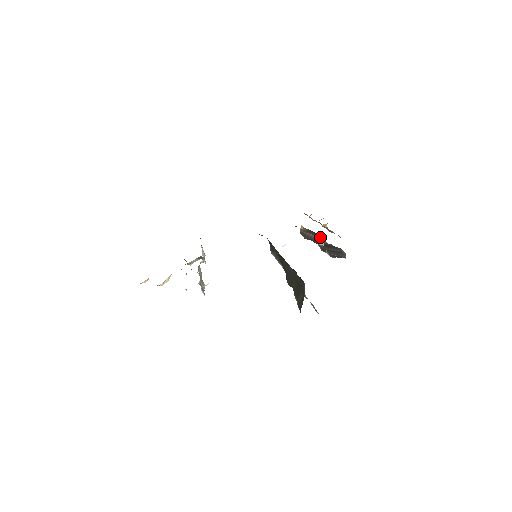
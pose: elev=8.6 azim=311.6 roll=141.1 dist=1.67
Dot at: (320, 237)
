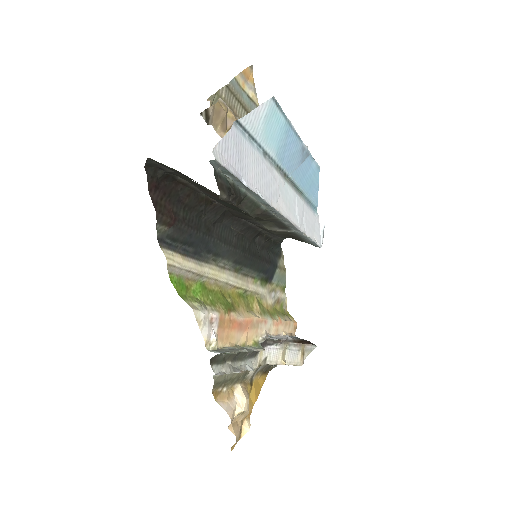
Dot at: occluded
